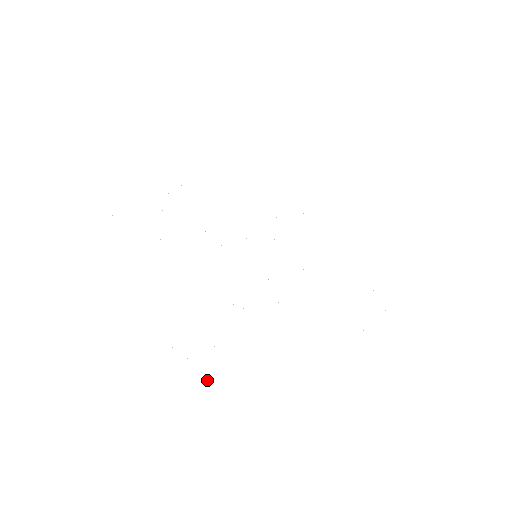
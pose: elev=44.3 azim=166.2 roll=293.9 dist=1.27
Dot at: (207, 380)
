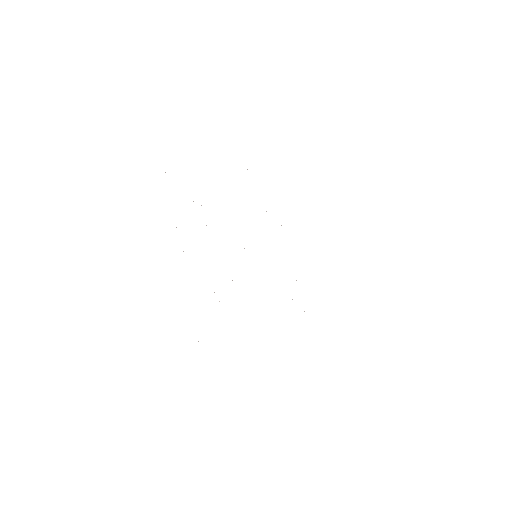
Dot at: occluded
